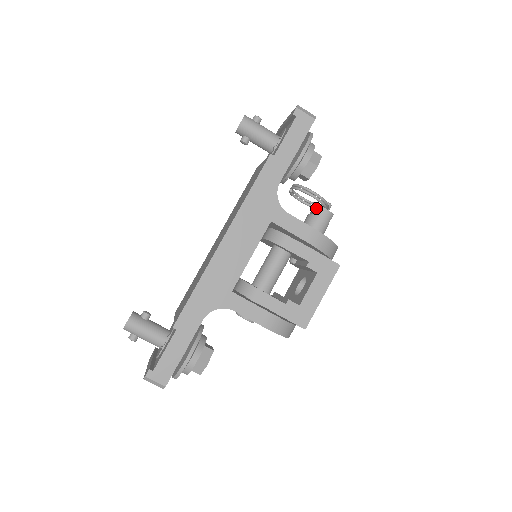
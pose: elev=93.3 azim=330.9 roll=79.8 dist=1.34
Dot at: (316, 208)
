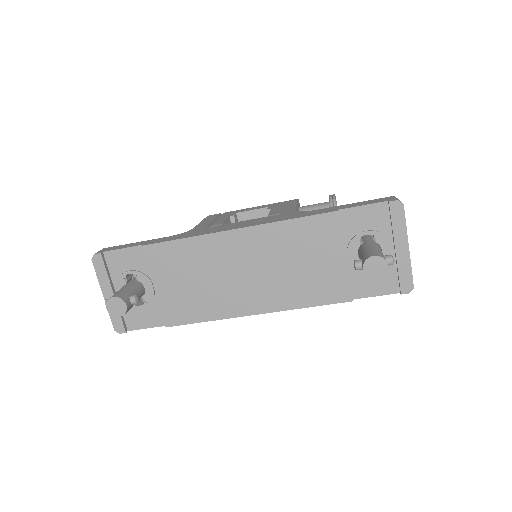
Dot at: occluded
